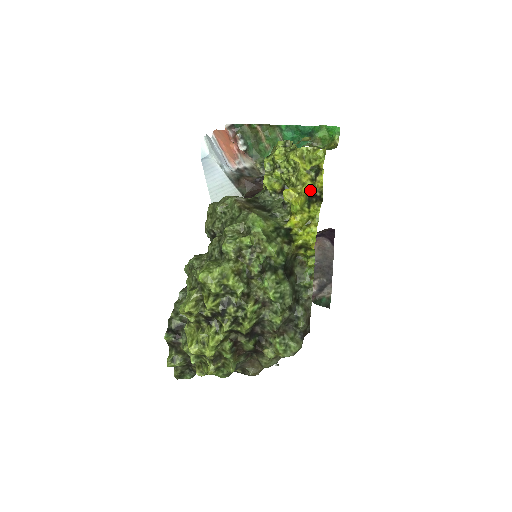
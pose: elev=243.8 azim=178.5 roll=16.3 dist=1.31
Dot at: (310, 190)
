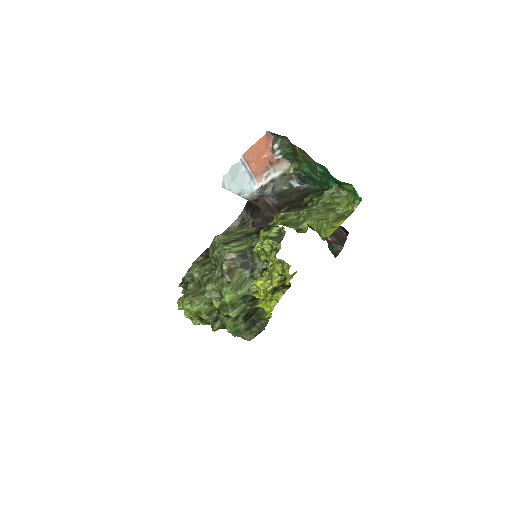
Dot at: (277, 286)
